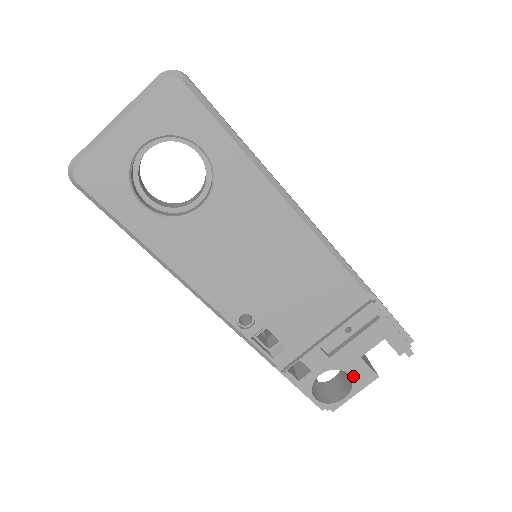
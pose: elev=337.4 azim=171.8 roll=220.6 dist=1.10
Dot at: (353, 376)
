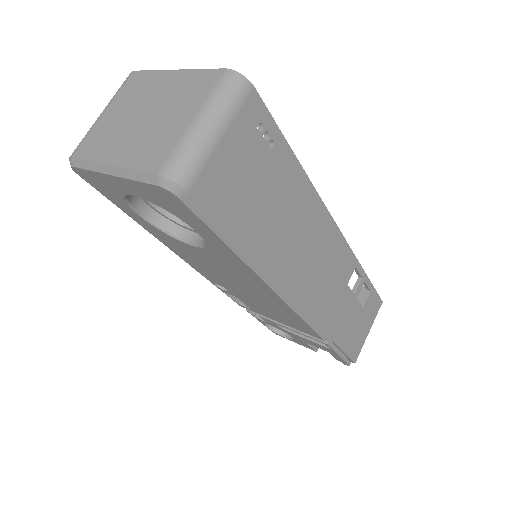
Dot at: (297, 340)
